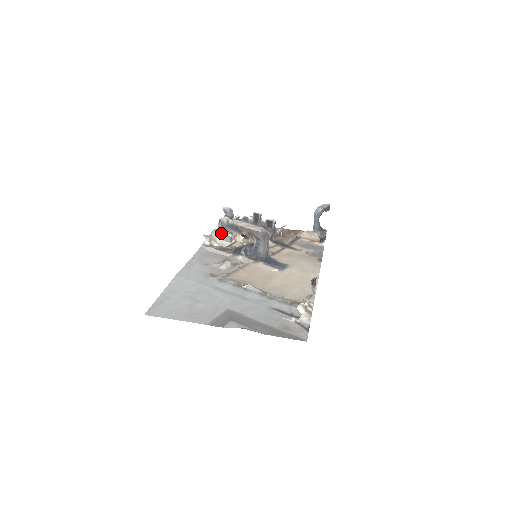
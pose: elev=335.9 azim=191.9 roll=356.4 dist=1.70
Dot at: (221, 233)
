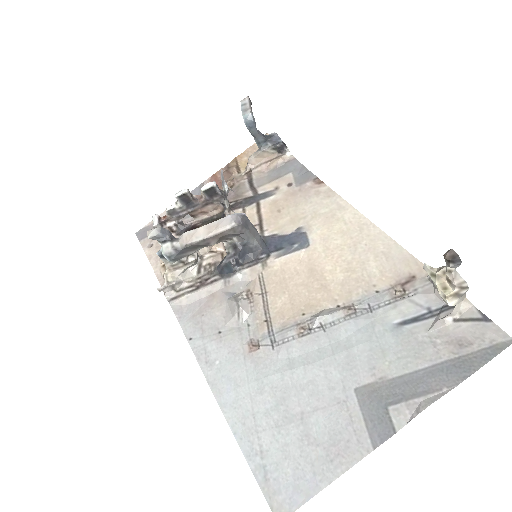
Dot at: (177, 267)
